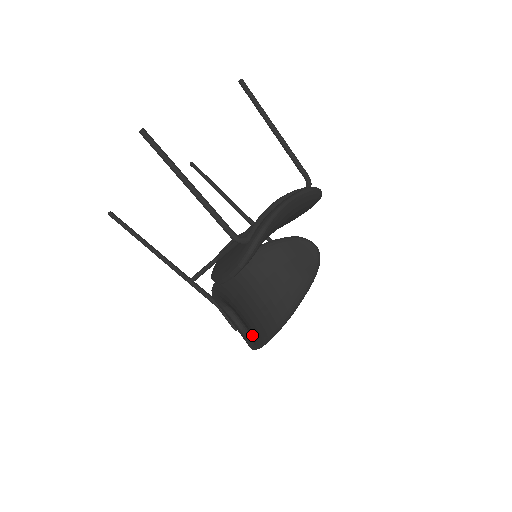
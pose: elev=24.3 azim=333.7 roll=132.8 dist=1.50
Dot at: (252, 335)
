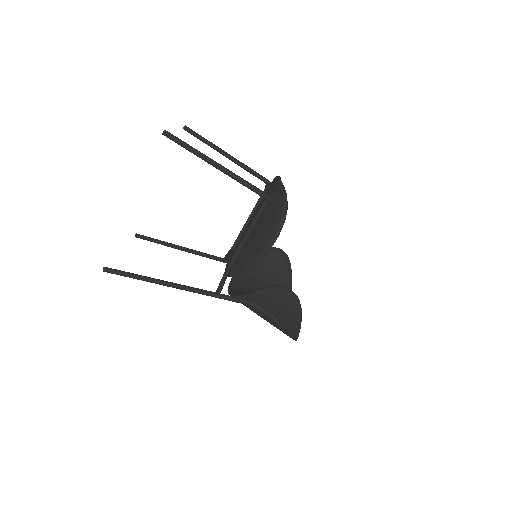
Dot at: occluded
